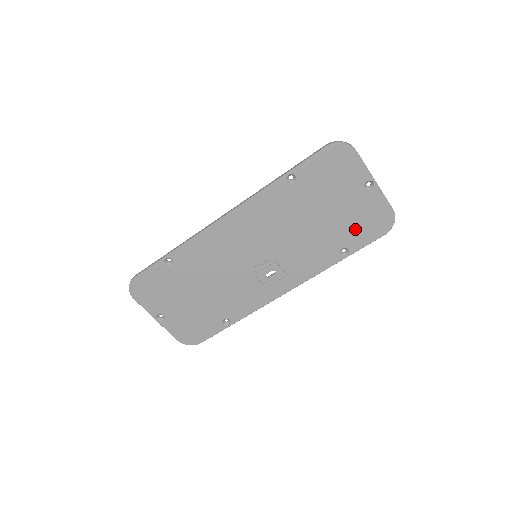
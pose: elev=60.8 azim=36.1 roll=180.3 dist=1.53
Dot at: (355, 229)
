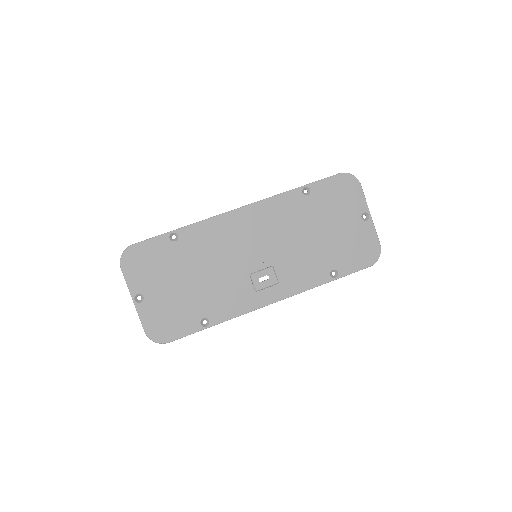
Dot at: (347, 253)
